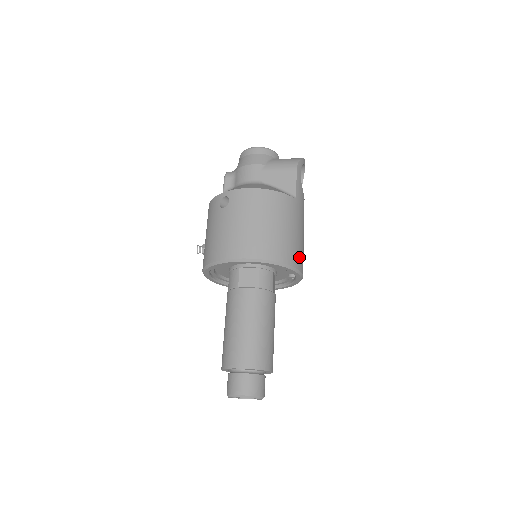
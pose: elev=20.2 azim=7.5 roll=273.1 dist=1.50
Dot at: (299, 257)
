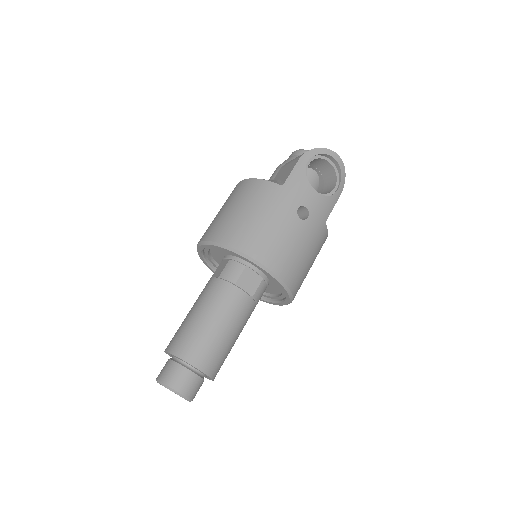
Dot at: (260, 245)
